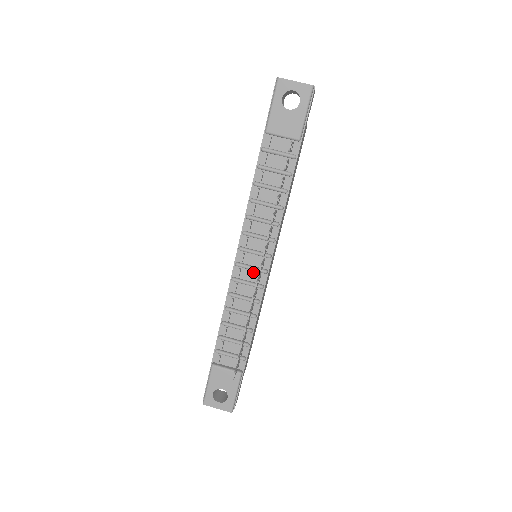
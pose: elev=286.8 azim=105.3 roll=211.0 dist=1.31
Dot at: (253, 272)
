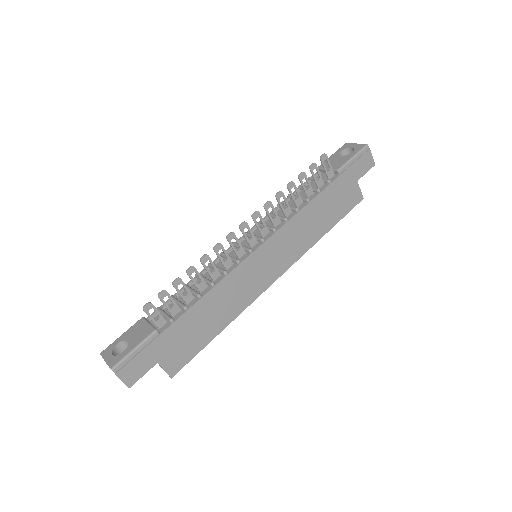
Dot at: occluded
